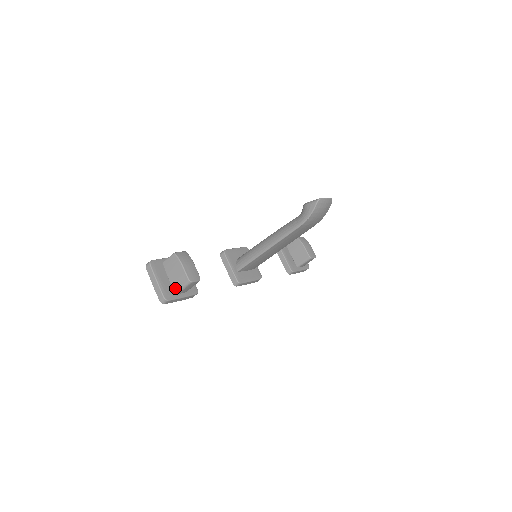
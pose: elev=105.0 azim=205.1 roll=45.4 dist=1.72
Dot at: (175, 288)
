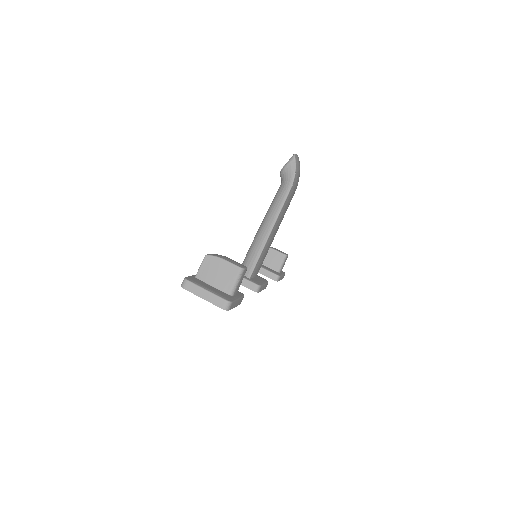
Dot at: (227, 290)
